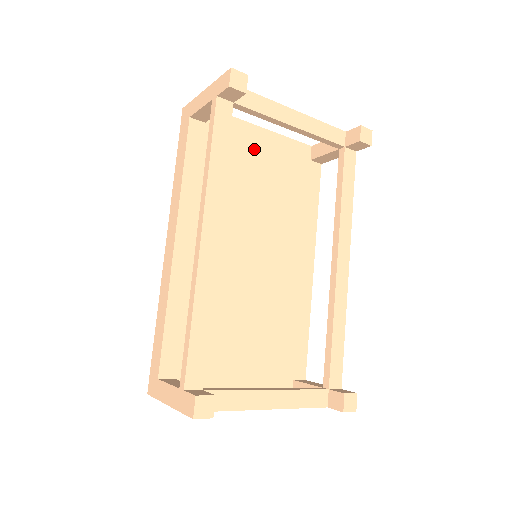
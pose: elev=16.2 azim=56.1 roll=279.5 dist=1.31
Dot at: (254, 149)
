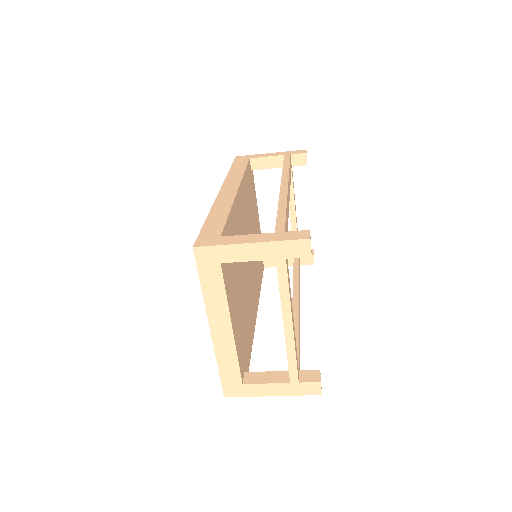
Dot at: (256, 213)
